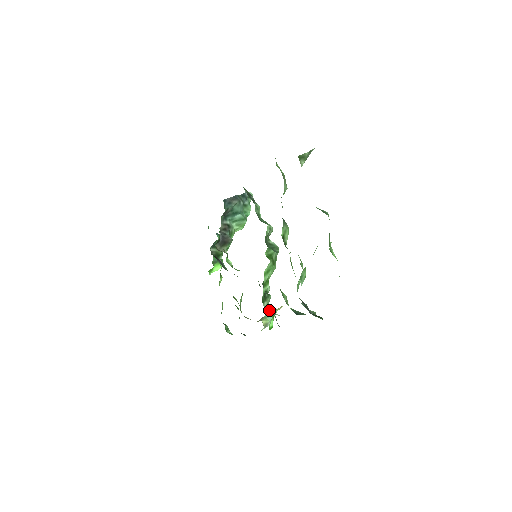
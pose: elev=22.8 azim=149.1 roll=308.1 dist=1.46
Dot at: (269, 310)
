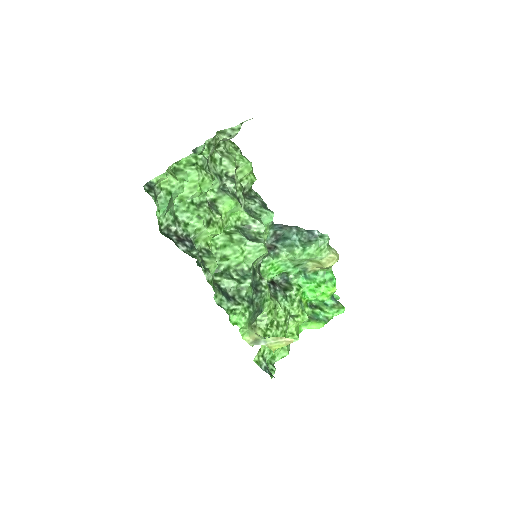
Dot at: (216, 283)
